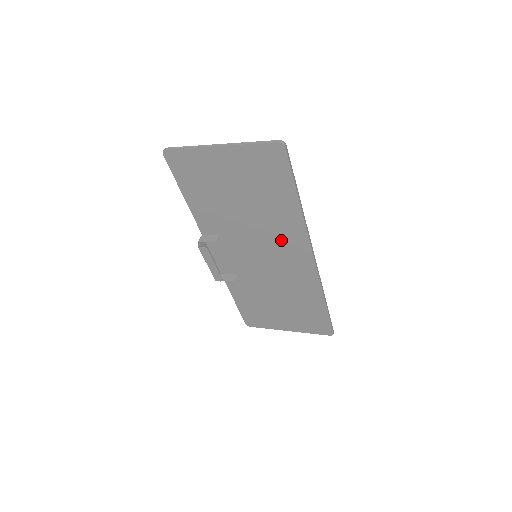
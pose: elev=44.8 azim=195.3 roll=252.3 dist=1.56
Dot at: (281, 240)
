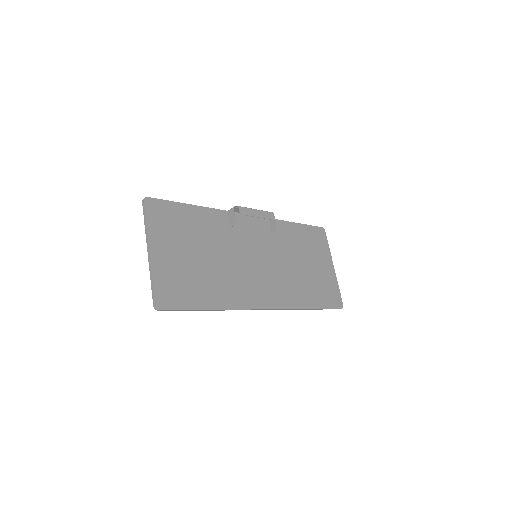
Dot at: (243, 284)
